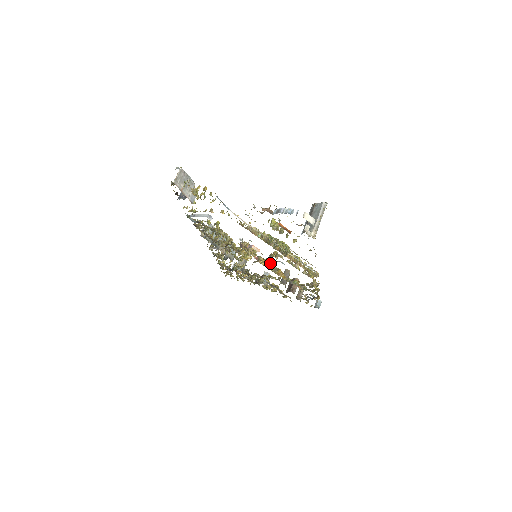
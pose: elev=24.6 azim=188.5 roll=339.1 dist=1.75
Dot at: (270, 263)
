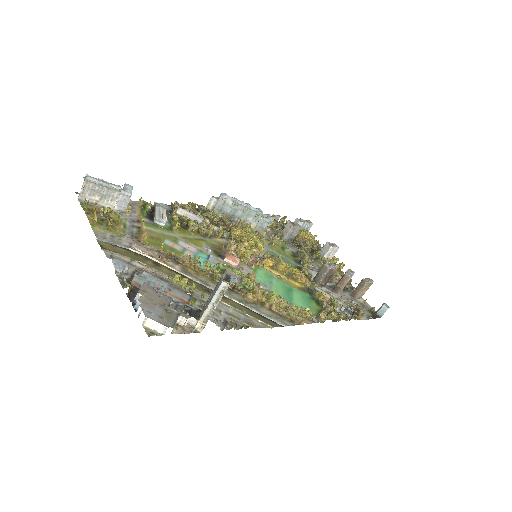
Dot at: (282, 264)
